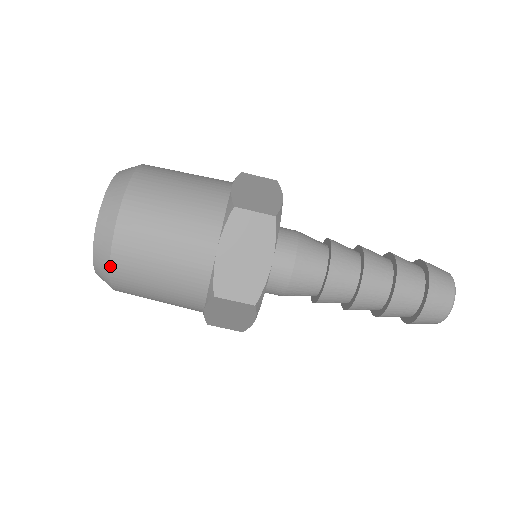
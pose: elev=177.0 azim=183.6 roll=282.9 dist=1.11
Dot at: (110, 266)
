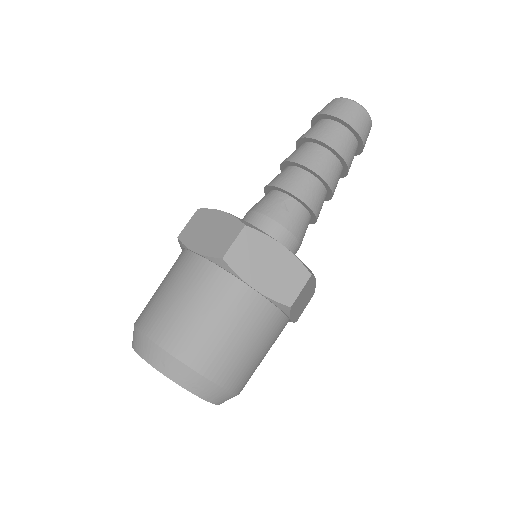
Dot at: occluded
